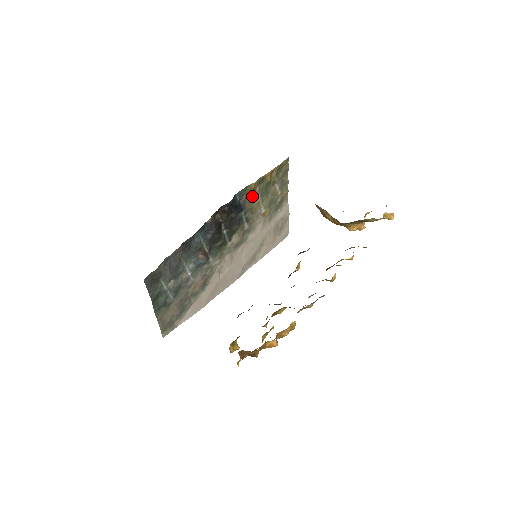
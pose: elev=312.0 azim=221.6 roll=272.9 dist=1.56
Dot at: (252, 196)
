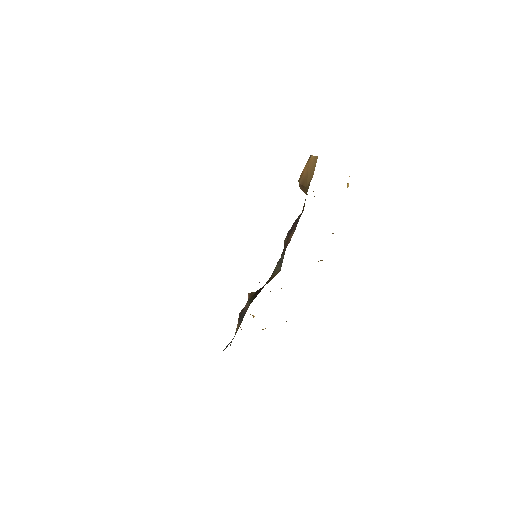
Dot at: occluded
